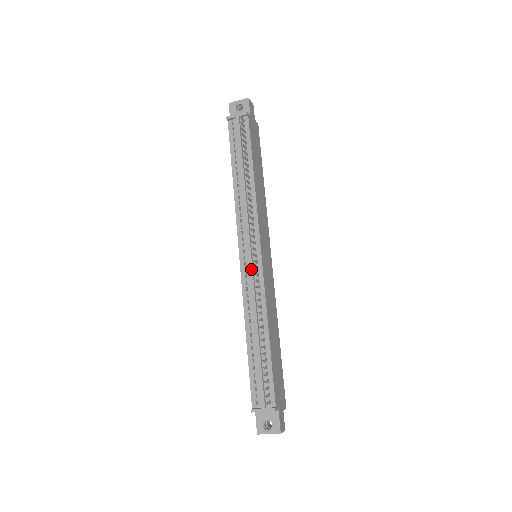
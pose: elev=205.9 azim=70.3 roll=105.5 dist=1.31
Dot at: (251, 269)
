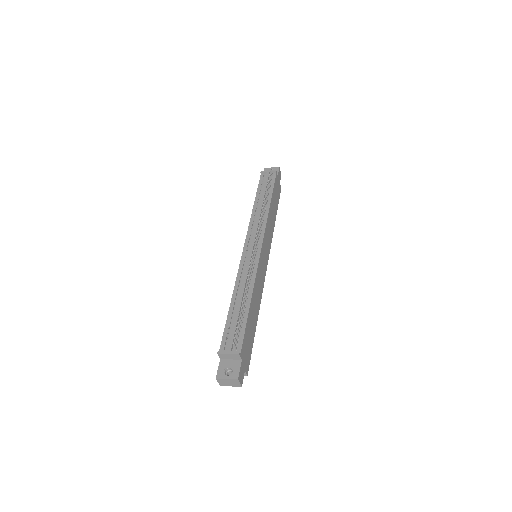
Dot at: (250, 255)
